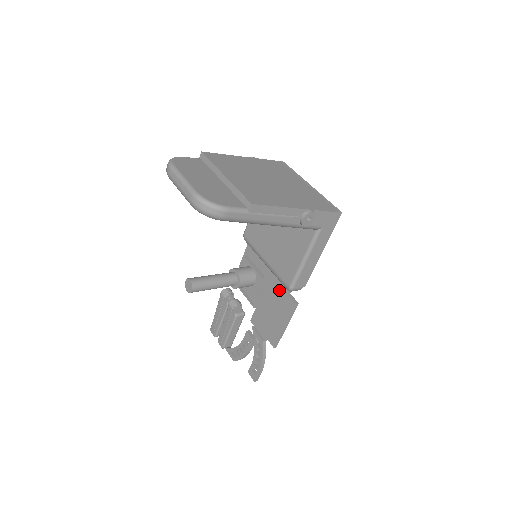
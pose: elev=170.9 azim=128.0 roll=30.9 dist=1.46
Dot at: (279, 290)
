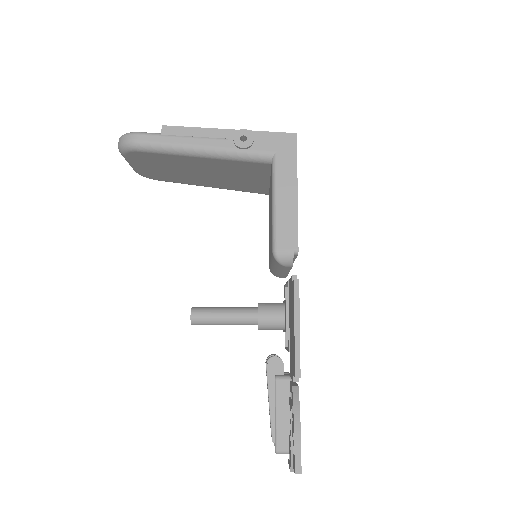
Dot at: (290, 290)
